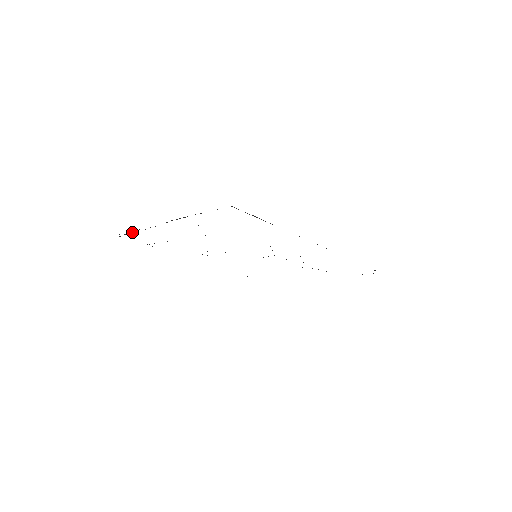
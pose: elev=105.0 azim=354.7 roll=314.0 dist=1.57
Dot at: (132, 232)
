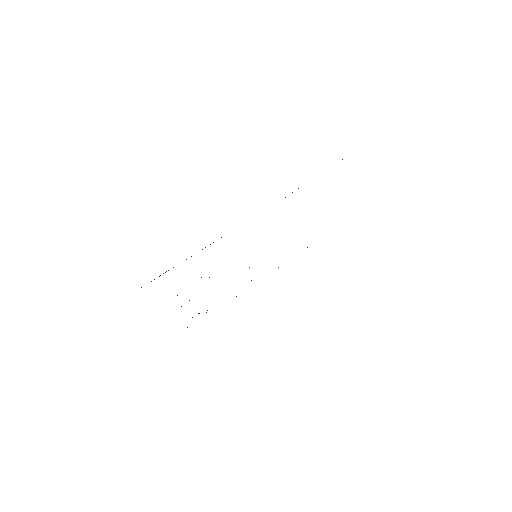
Dot at: occluded
